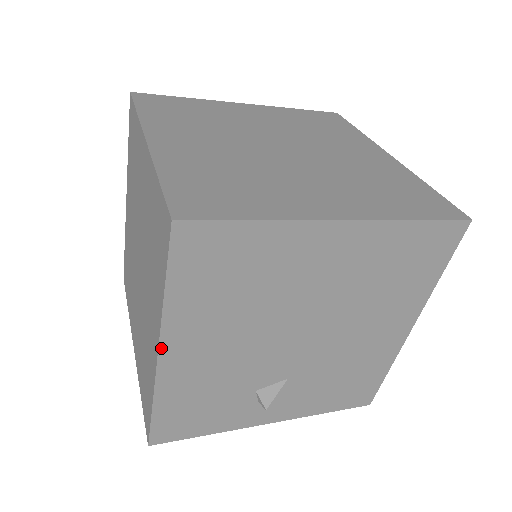
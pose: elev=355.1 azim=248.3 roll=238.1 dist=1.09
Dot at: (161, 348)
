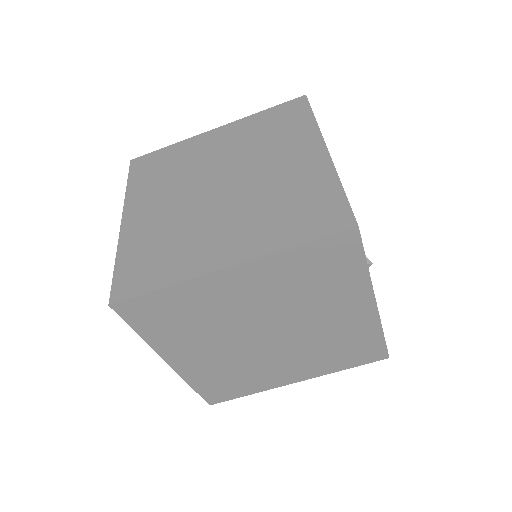
Dot at: (326, 146)
